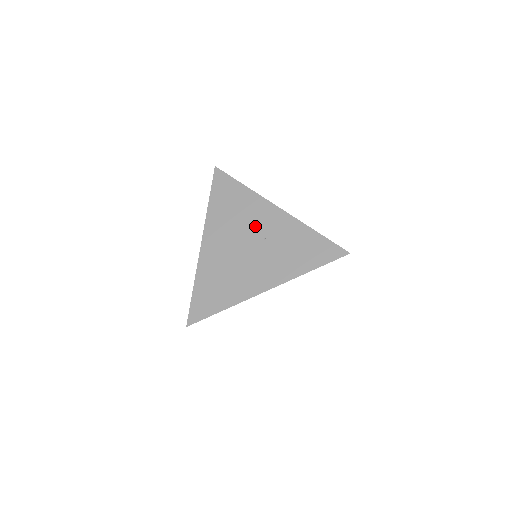
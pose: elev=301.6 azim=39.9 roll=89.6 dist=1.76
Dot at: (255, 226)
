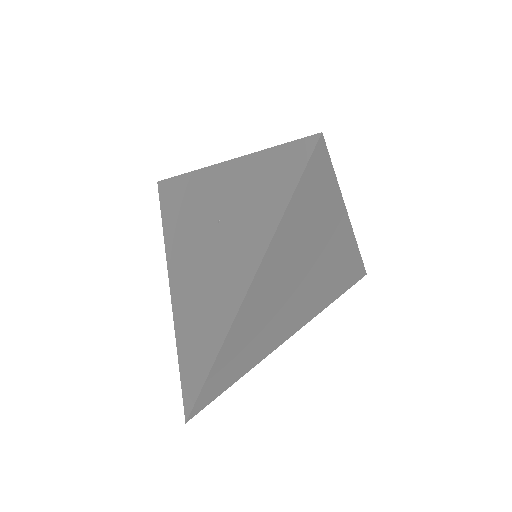
Dot at: (205, 214)
